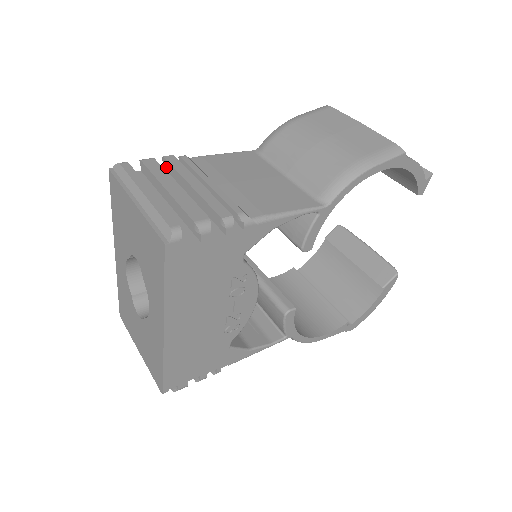
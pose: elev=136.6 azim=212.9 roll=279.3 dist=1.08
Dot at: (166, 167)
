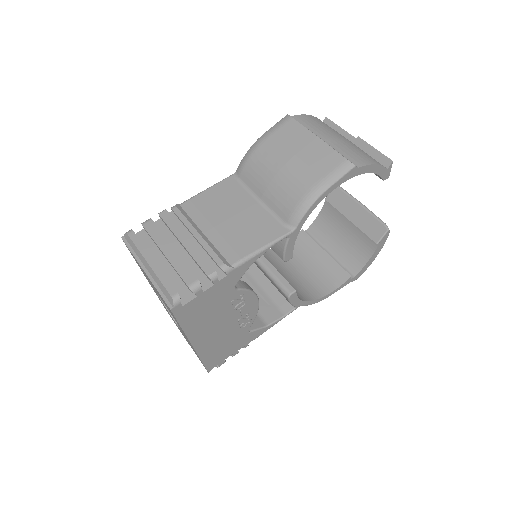
Dot at: occluded
